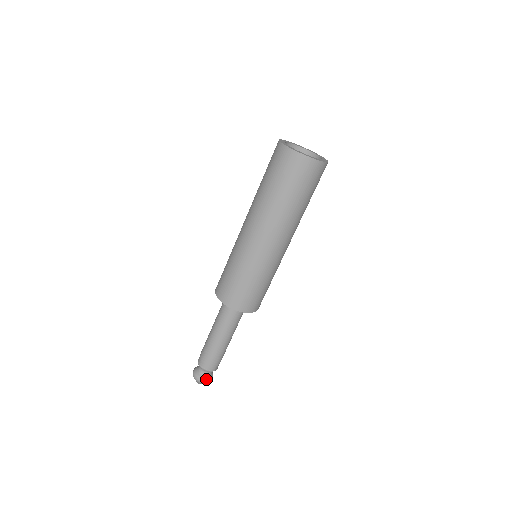
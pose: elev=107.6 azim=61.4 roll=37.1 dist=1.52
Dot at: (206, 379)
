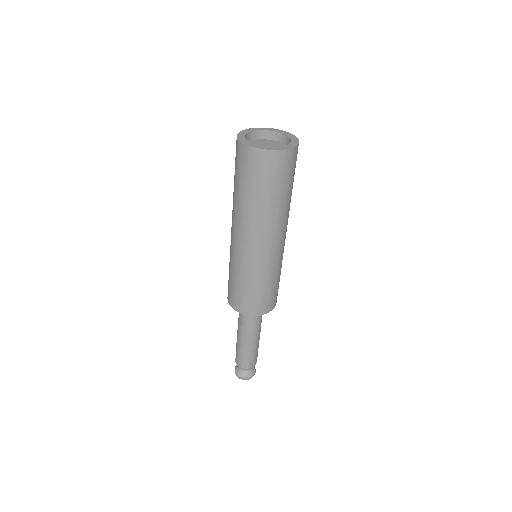
Dot at: (251, 375)
